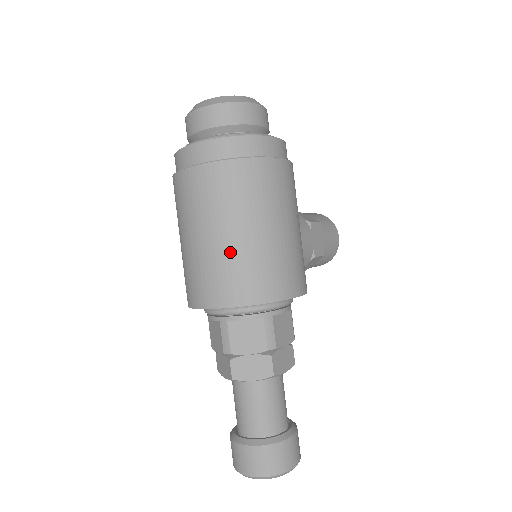
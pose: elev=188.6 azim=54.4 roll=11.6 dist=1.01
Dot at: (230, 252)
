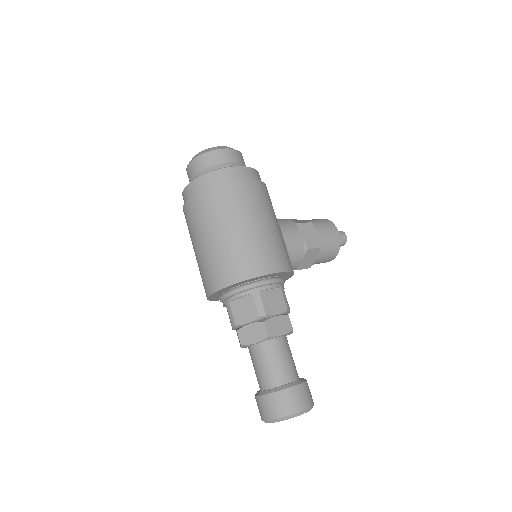
Dot at: (216, 250)
